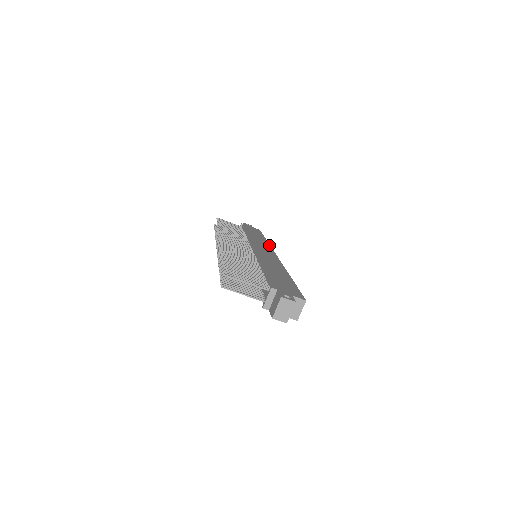
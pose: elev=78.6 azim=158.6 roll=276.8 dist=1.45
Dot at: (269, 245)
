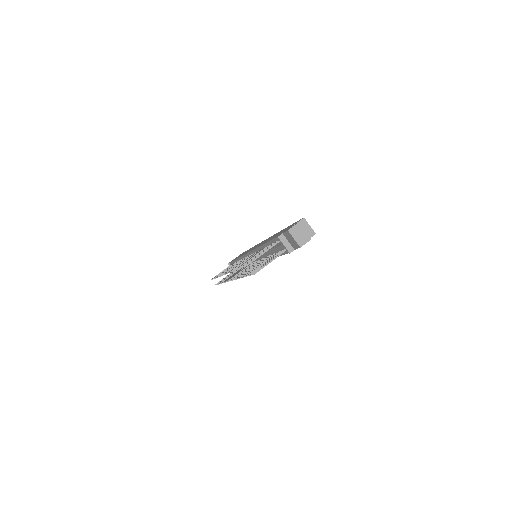
Dot at: occluded
